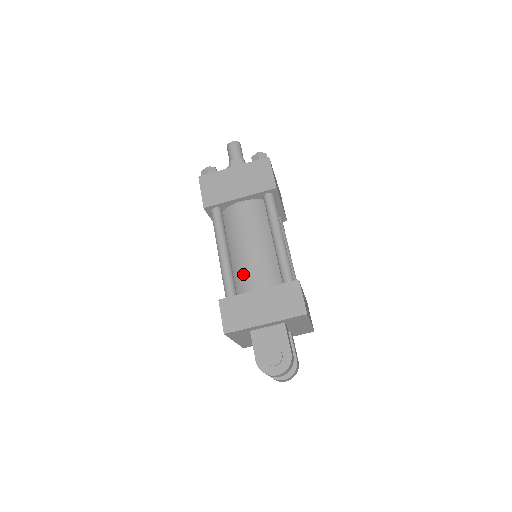
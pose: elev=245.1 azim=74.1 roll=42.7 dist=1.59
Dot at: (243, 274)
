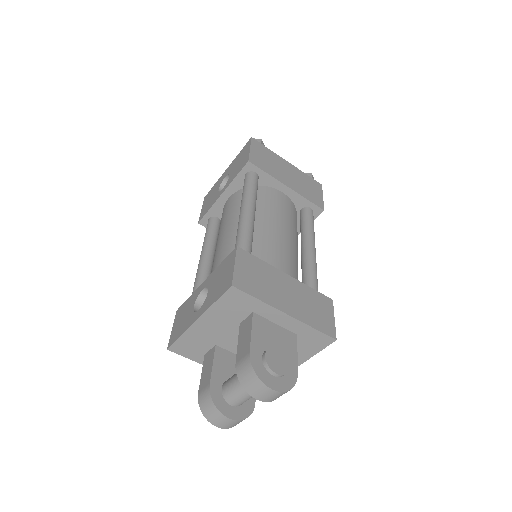
Dot at: (264, 250)
